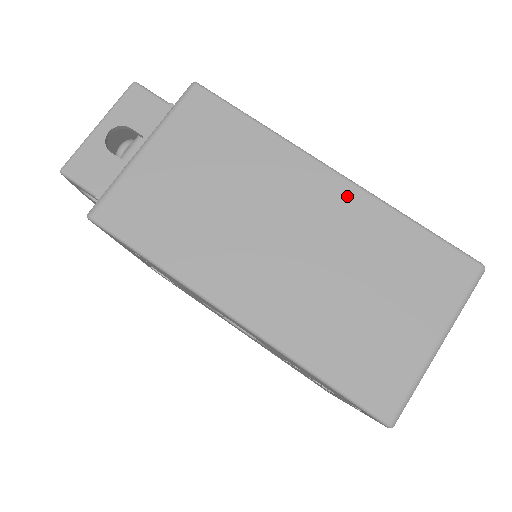
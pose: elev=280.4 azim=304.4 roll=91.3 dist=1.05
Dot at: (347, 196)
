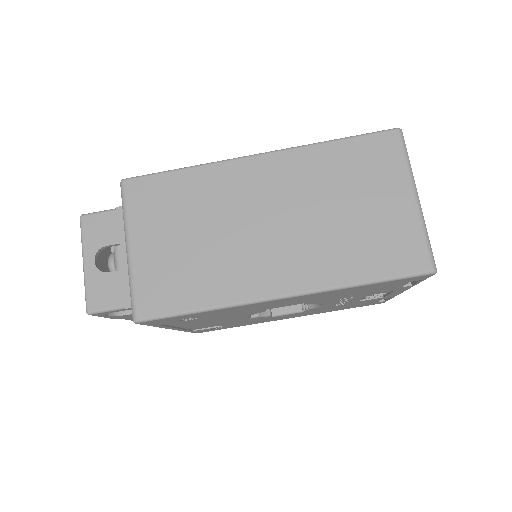
Dot at: (280, 162)
